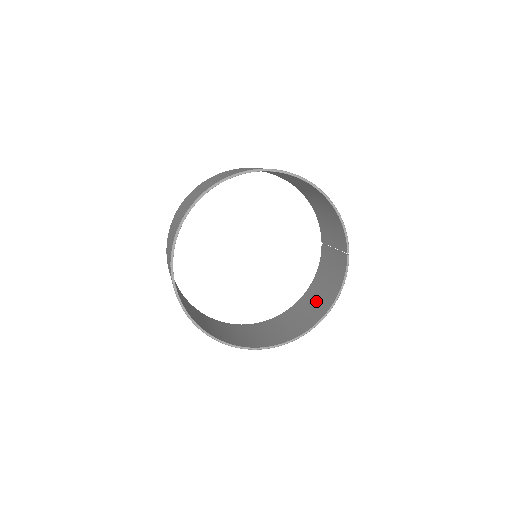
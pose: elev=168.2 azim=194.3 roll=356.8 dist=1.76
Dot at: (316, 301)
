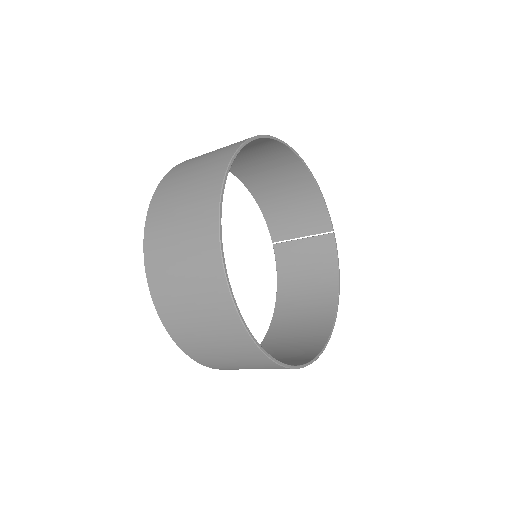
Dot at: (307, 300)
